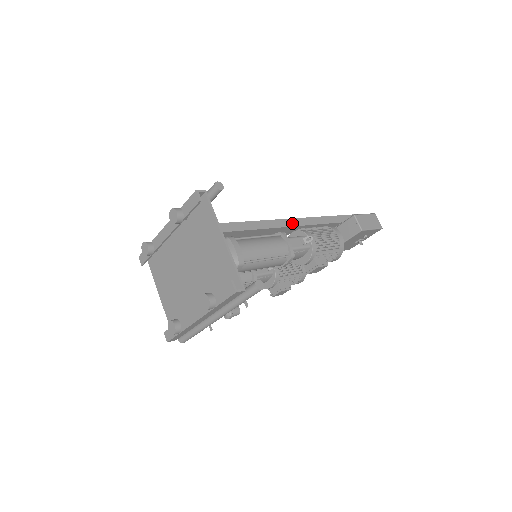
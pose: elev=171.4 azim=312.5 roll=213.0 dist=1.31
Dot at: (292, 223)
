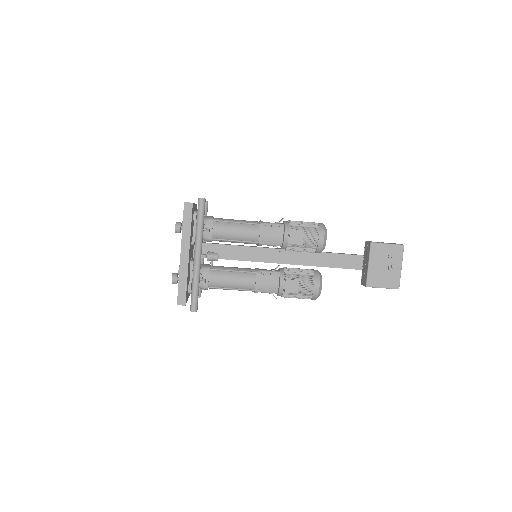
Dot at: occluded
